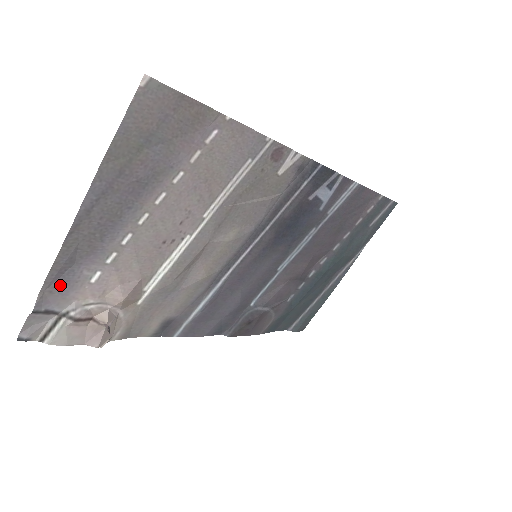
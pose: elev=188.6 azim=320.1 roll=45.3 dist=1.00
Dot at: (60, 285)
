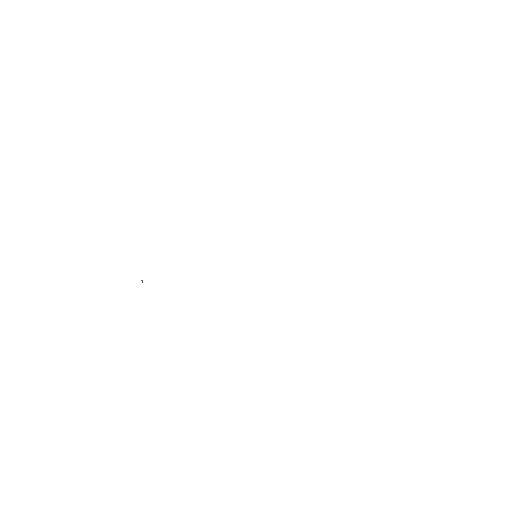
Dot at: occluded
